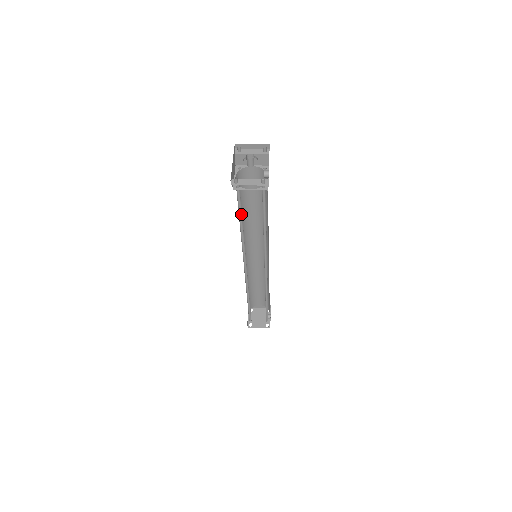
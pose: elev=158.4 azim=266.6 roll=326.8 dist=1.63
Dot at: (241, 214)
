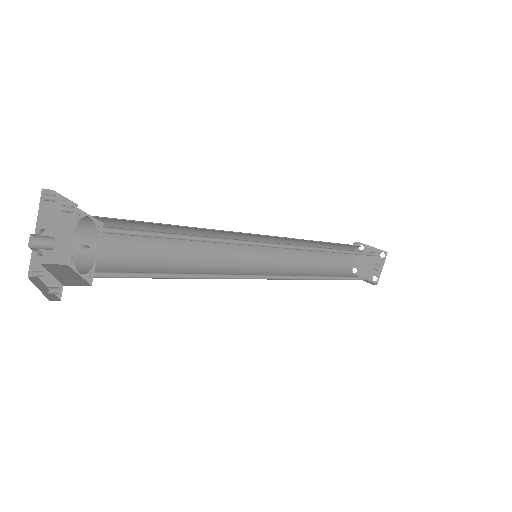
Dot at: (139, 260)
